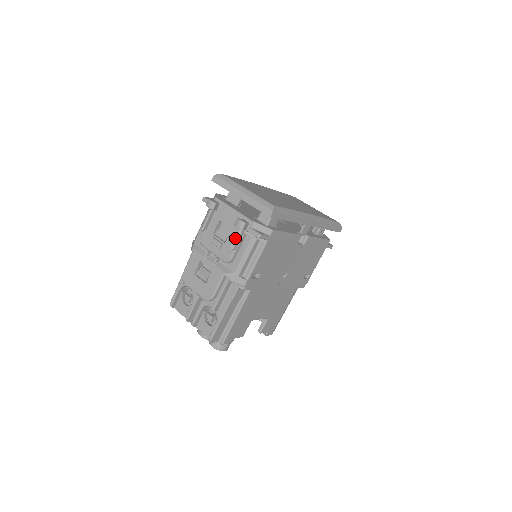
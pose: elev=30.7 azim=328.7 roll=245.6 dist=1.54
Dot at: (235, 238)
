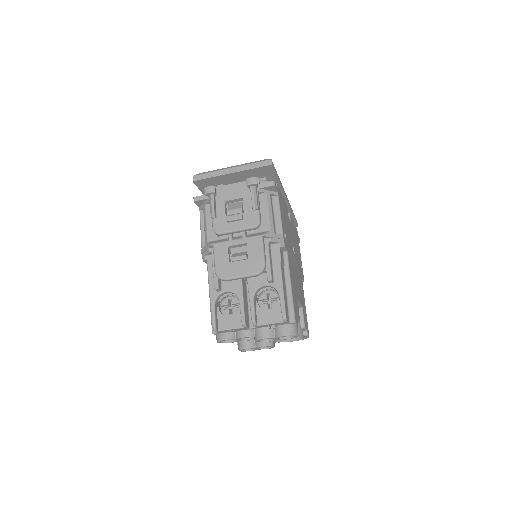
Dot at: (254, 197)
